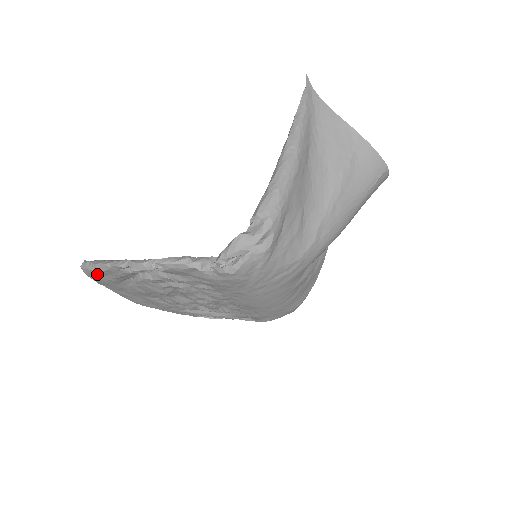
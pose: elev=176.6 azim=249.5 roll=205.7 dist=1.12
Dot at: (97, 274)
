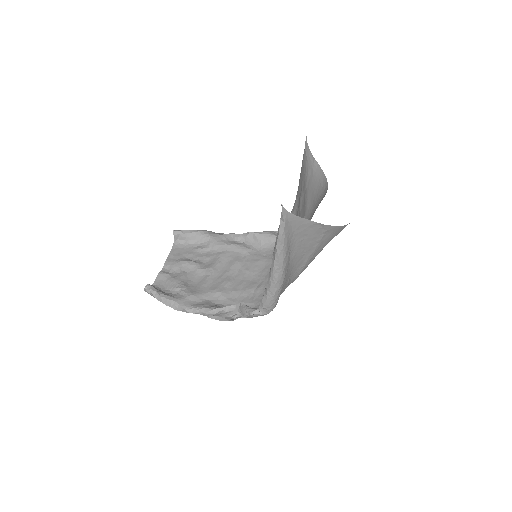
Dot at: occluded
